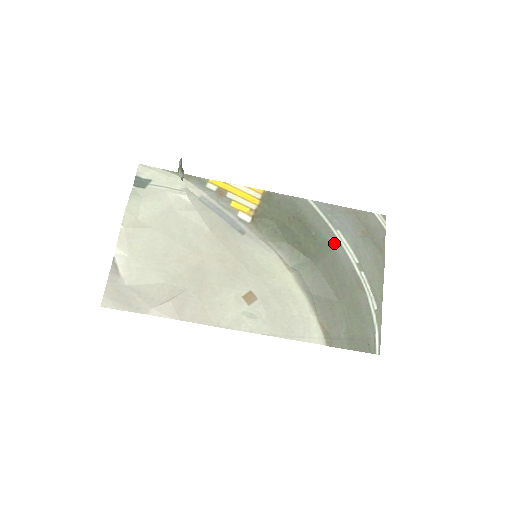
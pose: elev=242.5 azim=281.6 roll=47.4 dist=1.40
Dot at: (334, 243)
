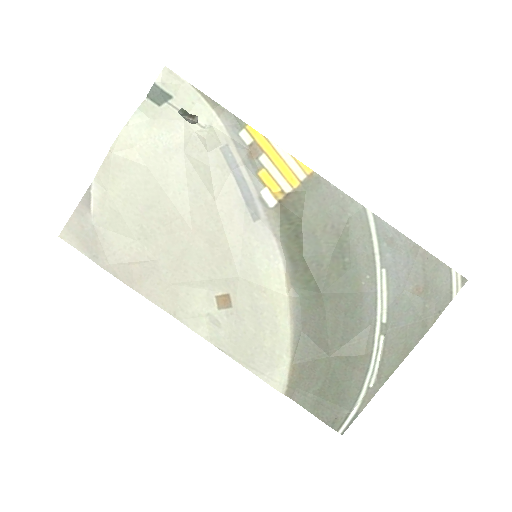
Dot at: (368, 284)
